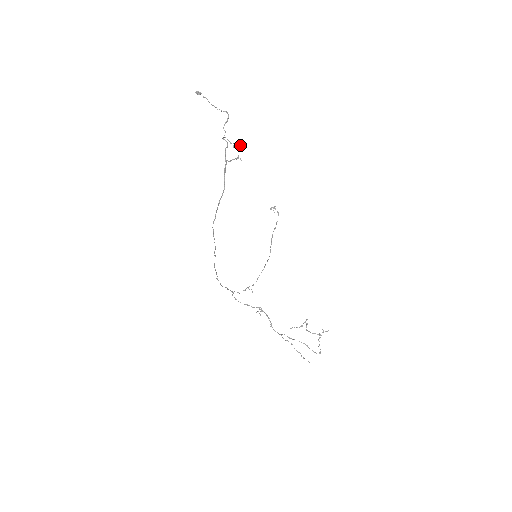
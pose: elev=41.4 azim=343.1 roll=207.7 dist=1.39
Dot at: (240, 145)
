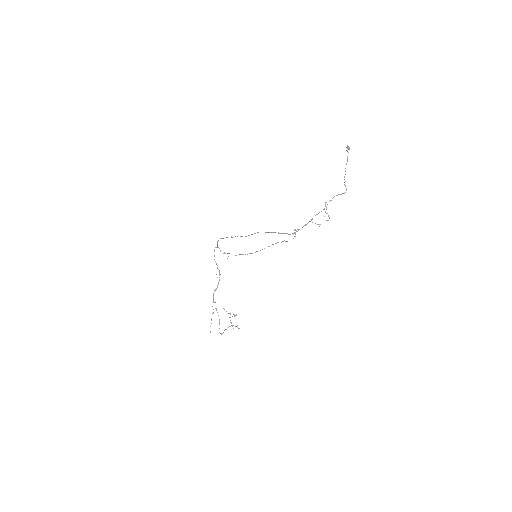
Dot at: occluded
